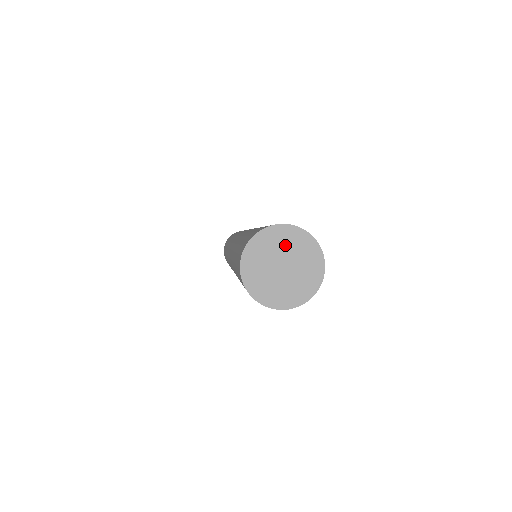
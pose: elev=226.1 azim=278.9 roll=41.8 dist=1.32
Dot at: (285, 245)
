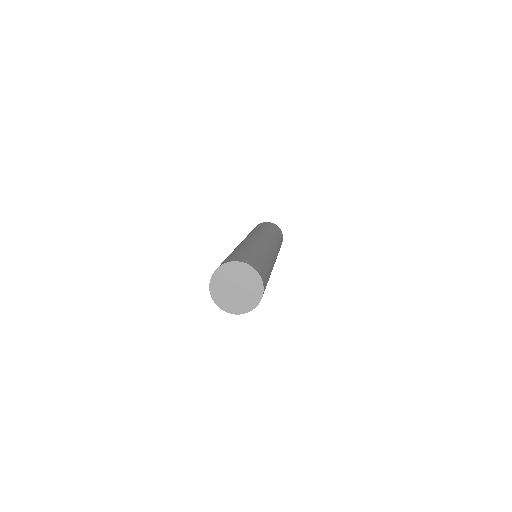
Dot at: (245, 278)
